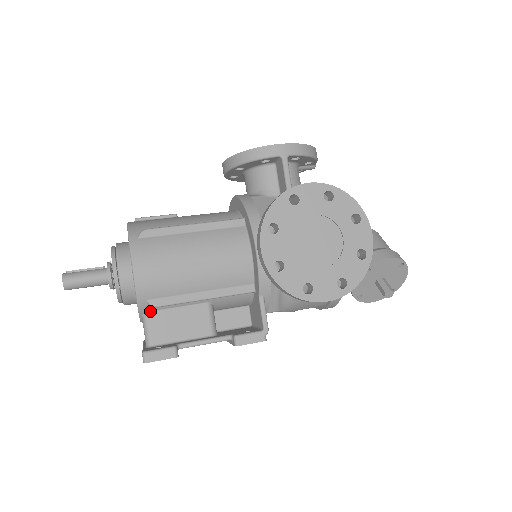
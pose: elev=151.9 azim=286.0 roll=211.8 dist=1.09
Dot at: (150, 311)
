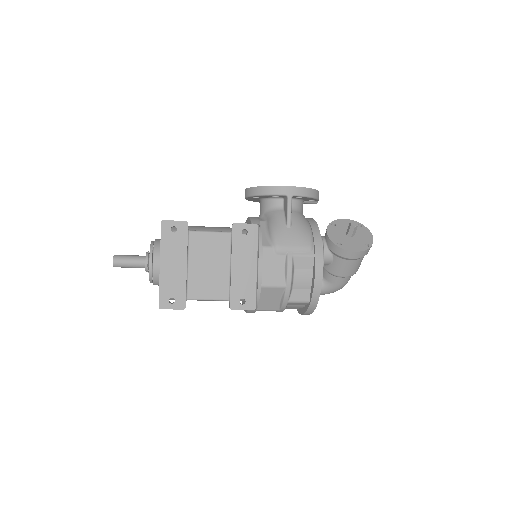
Dot at: occluded
